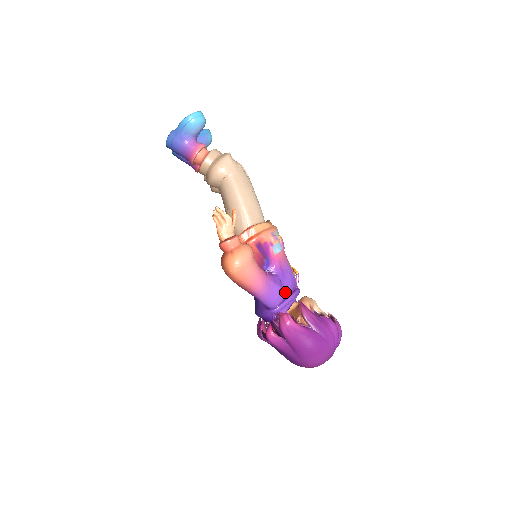
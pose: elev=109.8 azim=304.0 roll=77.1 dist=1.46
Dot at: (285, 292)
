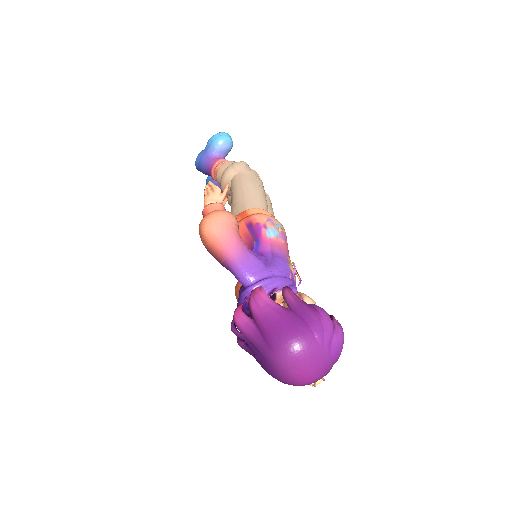
Dot at: (268, 271)
